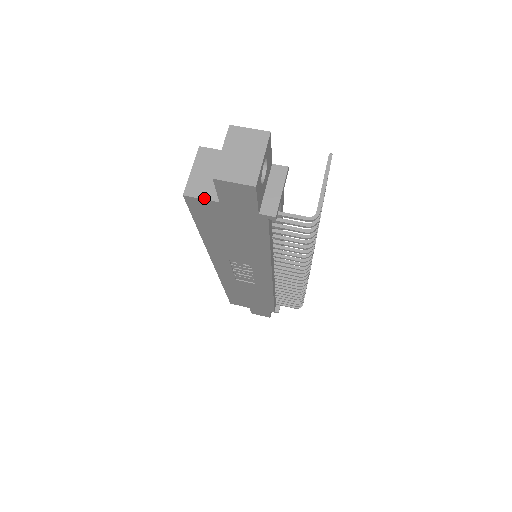
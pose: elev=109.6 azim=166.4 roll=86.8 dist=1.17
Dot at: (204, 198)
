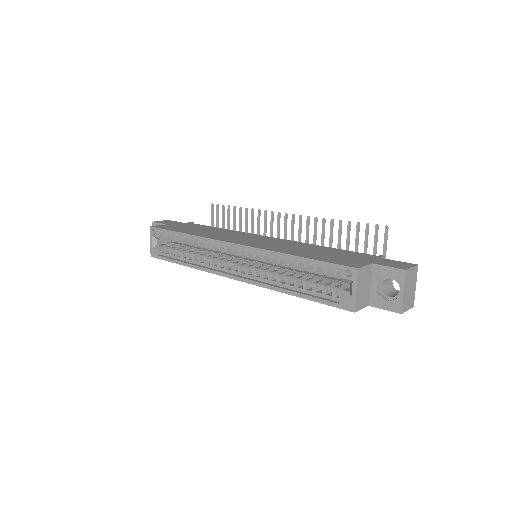
Dot at: occluded
